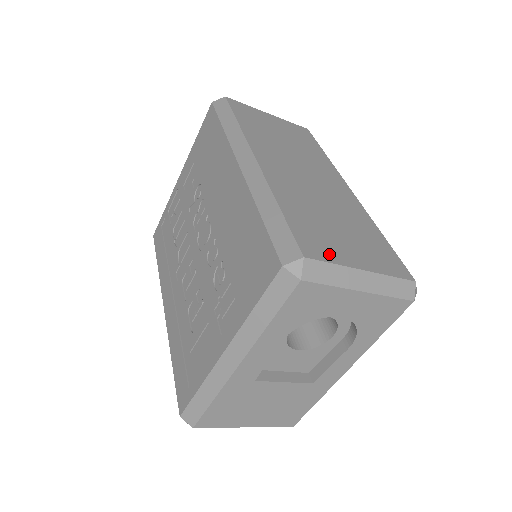
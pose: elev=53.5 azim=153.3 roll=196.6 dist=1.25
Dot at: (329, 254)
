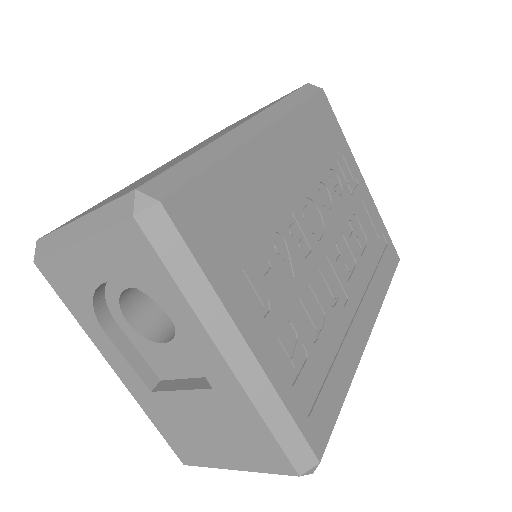
Dot at: occluded
